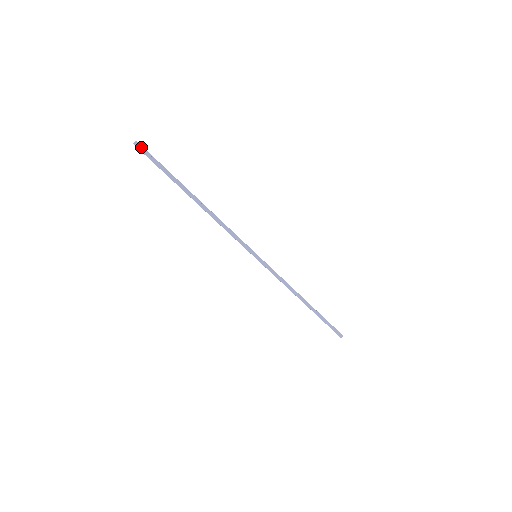
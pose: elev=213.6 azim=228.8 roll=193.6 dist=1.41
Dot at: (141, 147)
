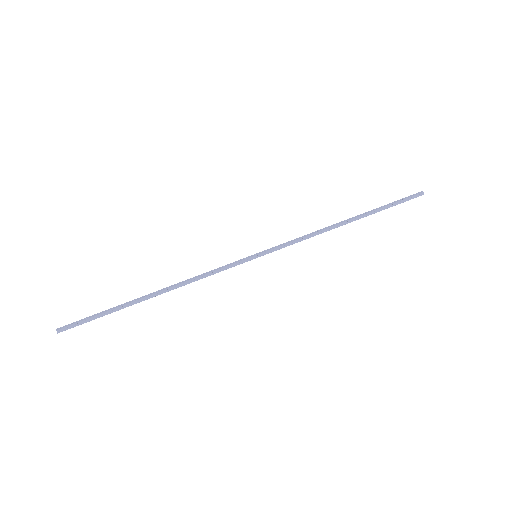
Dot at: (65, 330)
